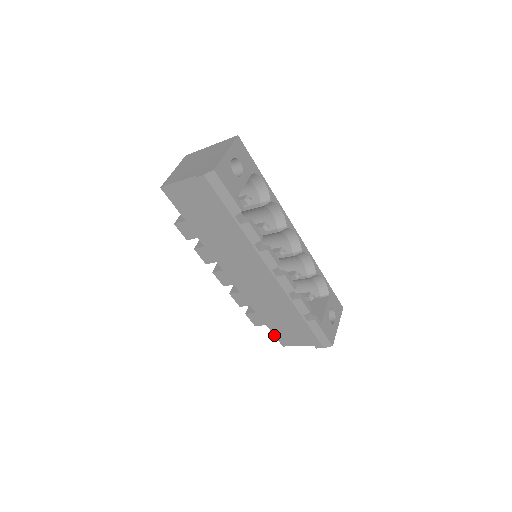
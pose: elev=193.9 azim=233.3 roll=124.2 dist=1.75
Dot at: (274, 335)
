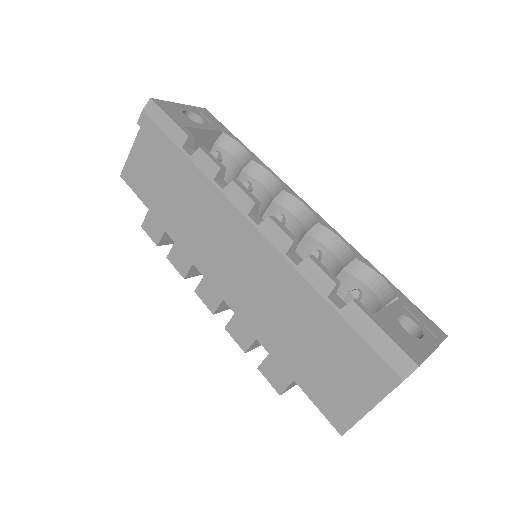
Dot at: (315, 405)
